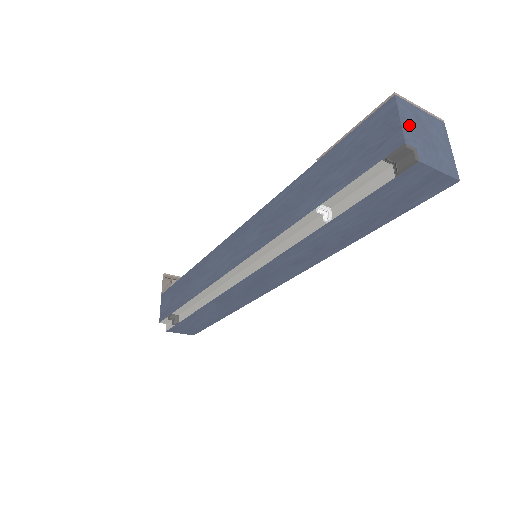
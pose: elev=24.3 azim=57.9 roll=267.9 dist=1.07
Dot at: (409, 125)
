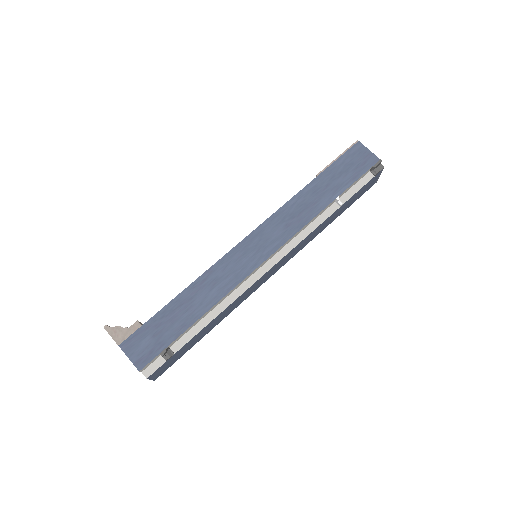
Dot at: occluded
